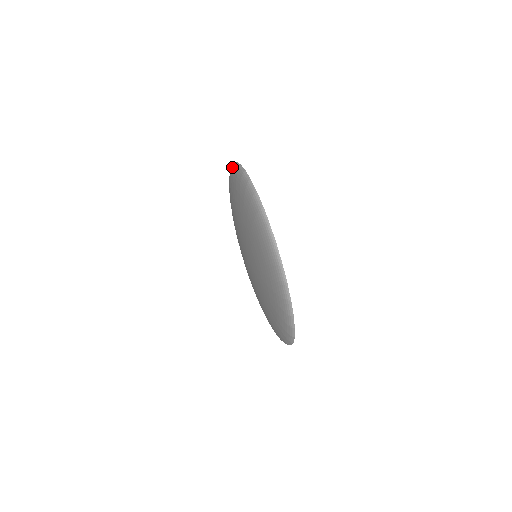
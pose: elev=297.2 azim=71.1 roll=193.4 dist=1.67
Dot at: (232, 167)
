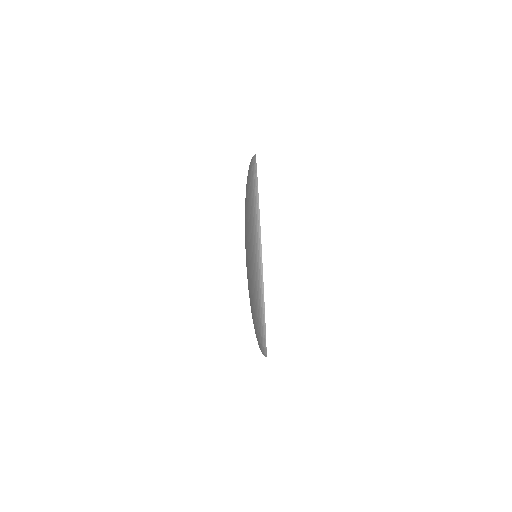
Dot at: occluded
